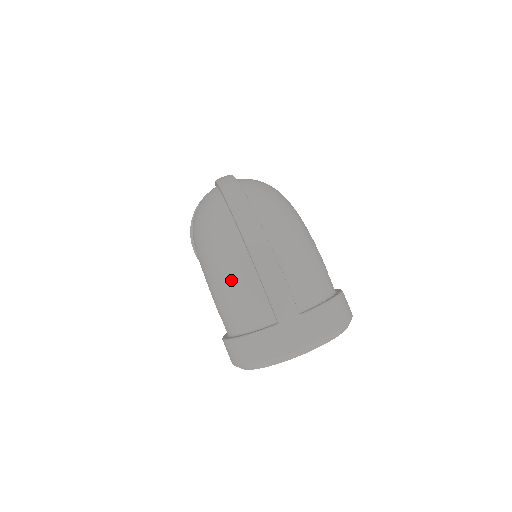
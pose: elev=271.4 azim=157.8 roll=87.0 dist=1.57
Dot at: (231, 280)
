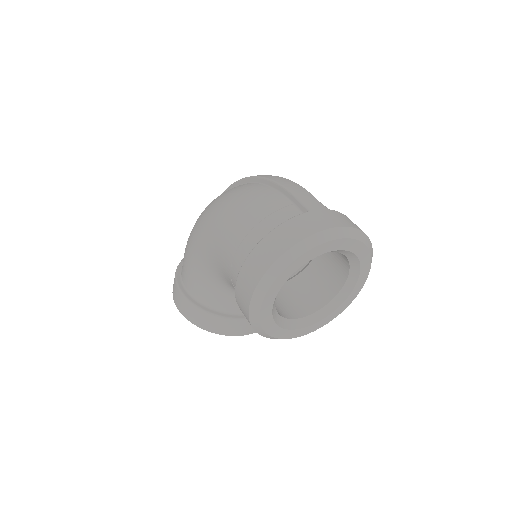
Dot at: (251, 201)
